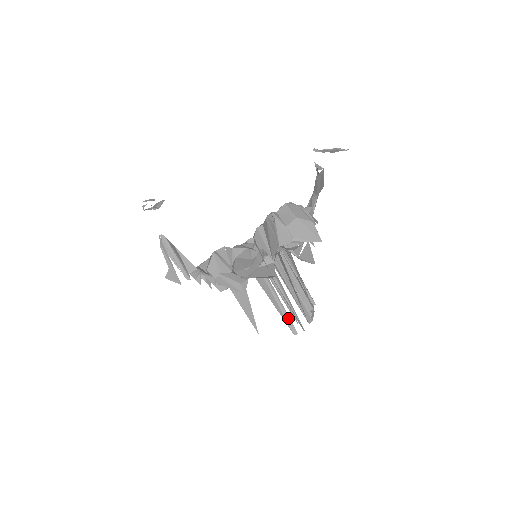
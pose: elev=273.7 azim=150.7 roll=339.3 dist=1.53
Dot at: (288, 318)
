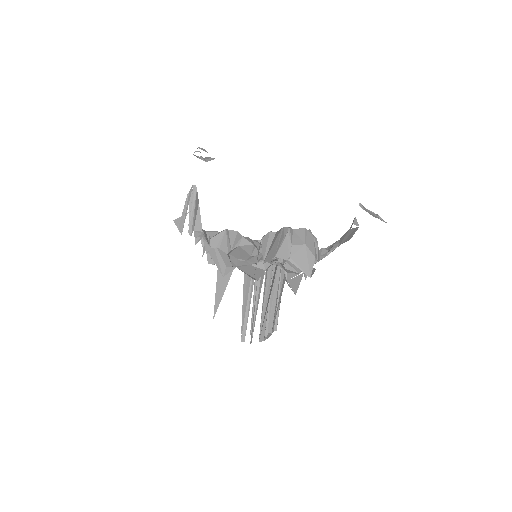
Dot at: (246, 324)
